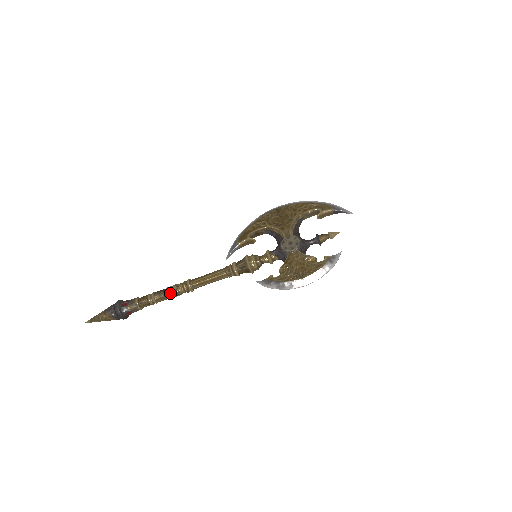
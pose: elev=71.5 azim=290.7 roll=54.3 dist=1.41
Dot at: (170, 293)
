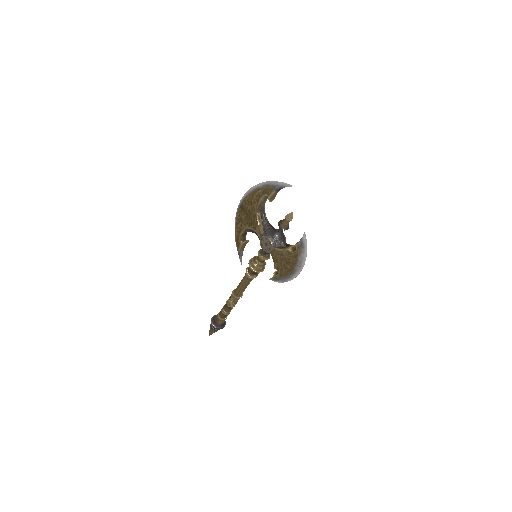
Dot at: (231, 306)
